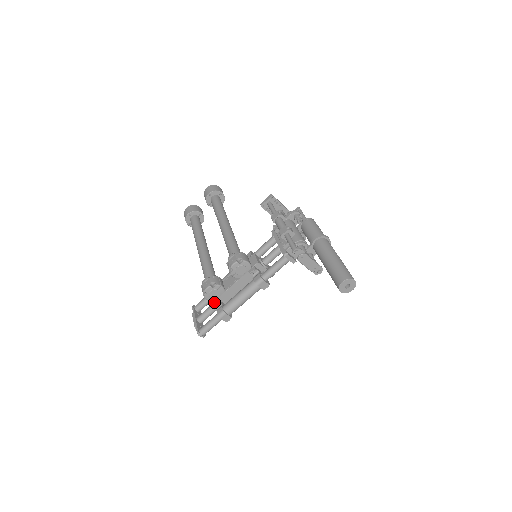
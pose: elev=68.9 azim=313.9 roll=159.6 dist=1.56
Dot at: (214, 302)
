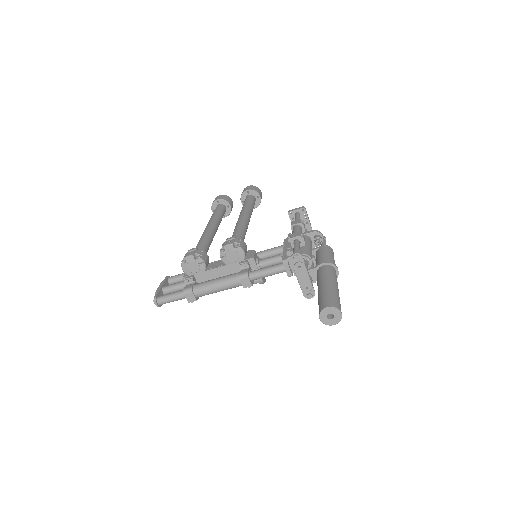
Dot at: (188, 276)
